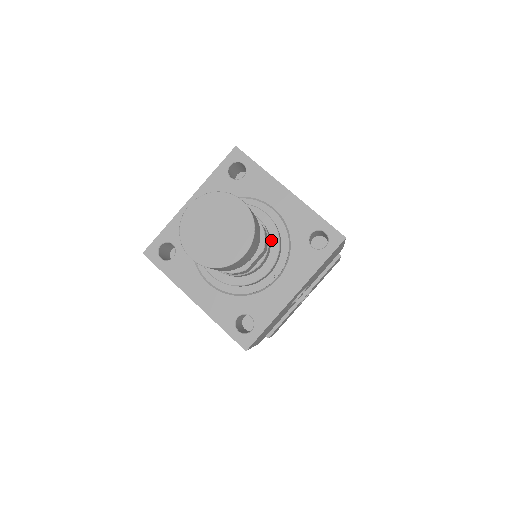
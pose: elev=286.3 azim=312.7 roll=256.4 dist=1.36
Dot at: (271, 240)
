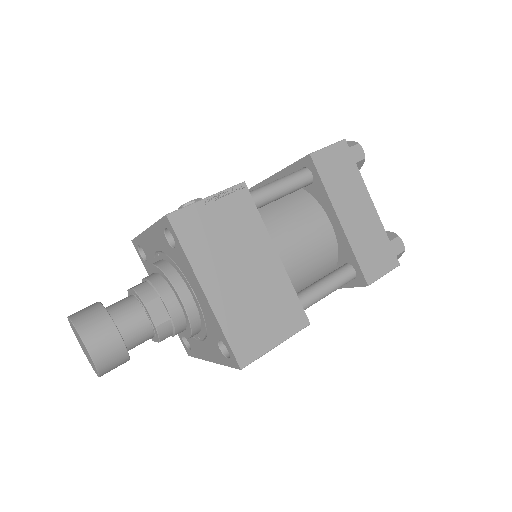
Dot at: (186, 322)
